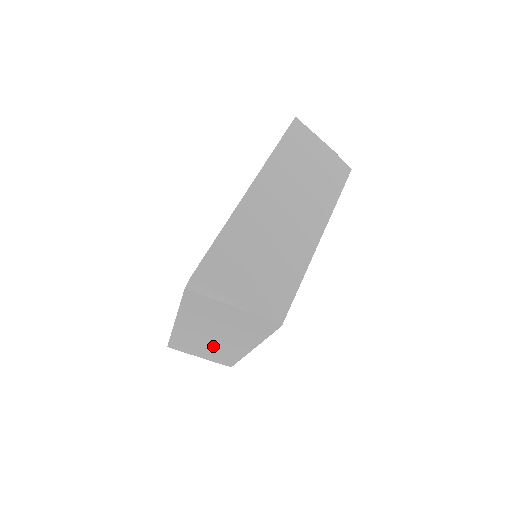
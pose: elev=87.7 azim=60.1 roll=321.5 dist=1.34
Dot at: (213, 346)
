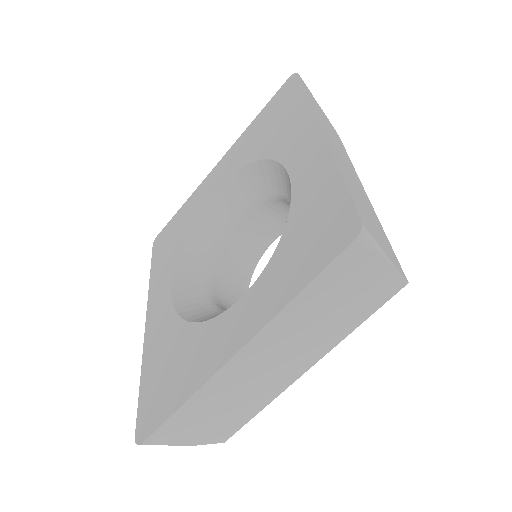
Dot at: occluded
